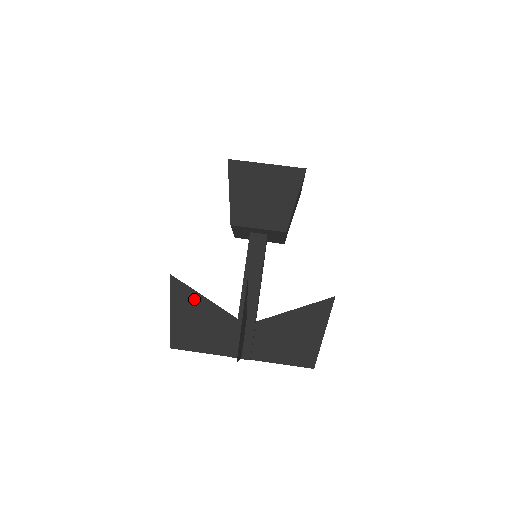
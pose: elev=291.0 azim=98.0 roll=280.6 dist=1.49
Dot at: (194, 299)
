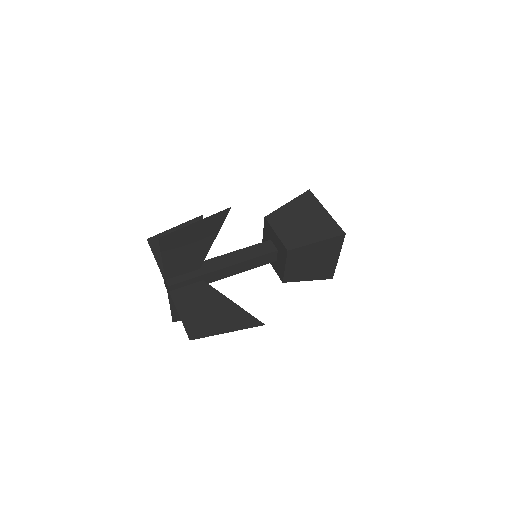
Dot at: occluded
